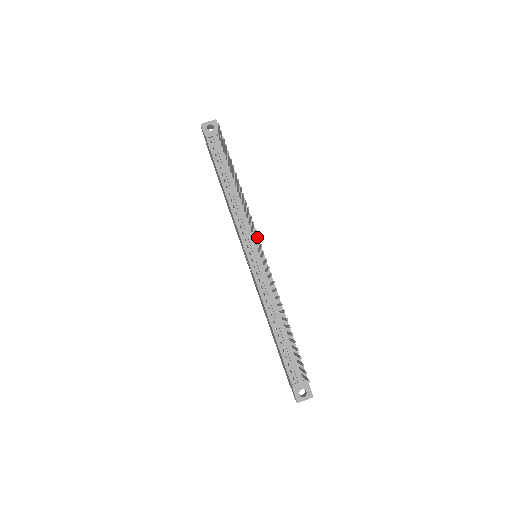
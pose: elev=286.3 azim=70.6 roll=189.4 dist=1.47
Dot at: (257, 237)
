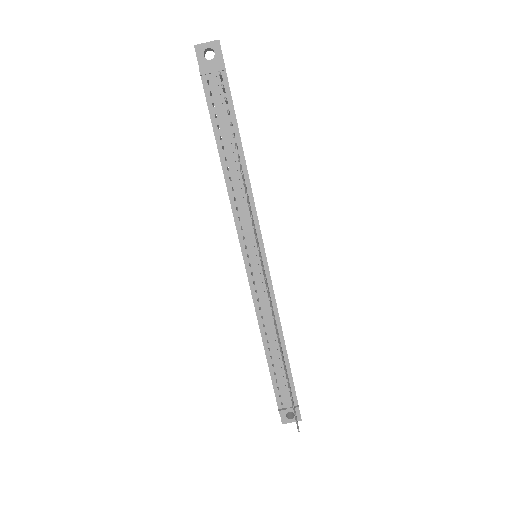
Dot at: (259, 256)
